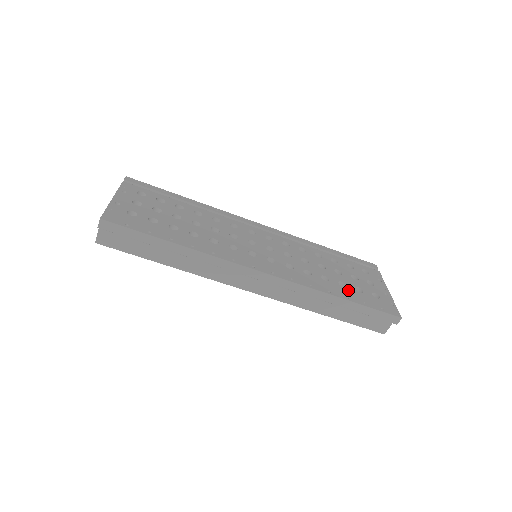
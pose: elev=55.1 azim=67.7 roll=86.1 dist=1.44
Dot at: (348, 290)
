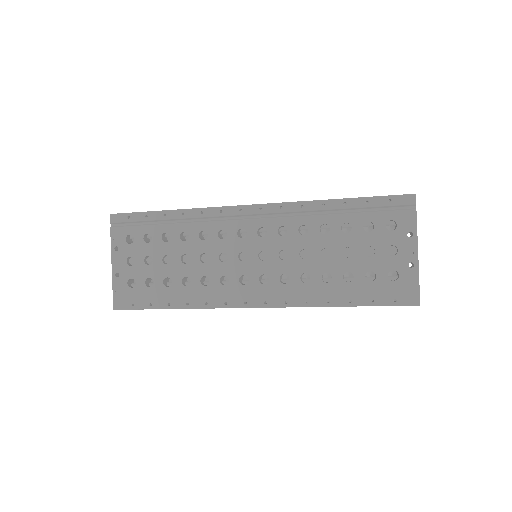
Dot at: (354, 286)
